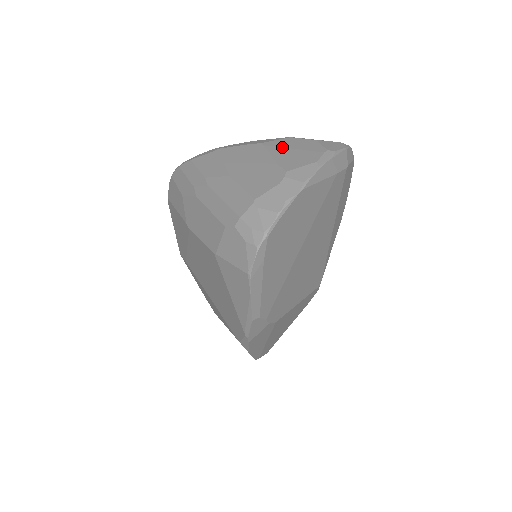
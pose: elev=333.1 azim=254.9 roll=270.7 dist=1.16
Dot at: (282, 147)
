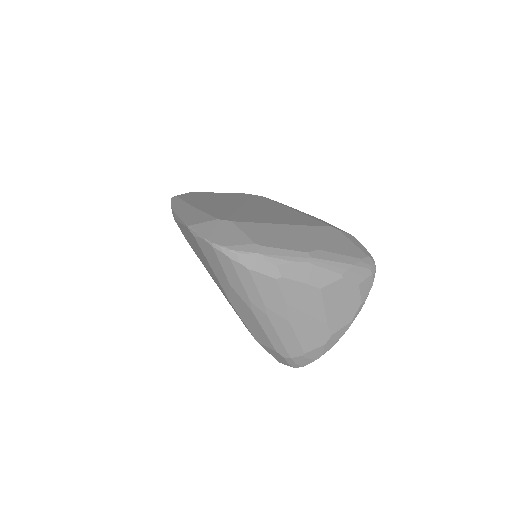
Dot at: (334, 298)
